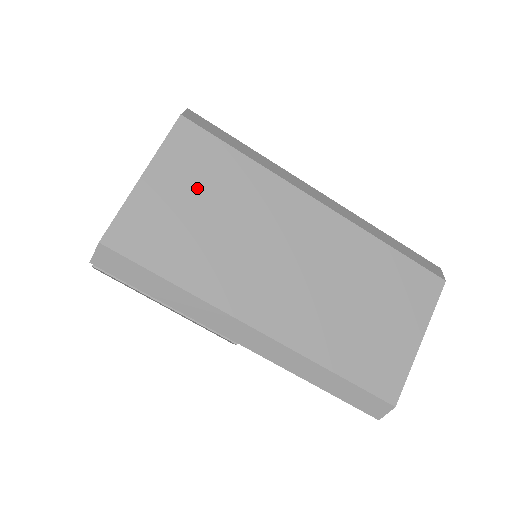
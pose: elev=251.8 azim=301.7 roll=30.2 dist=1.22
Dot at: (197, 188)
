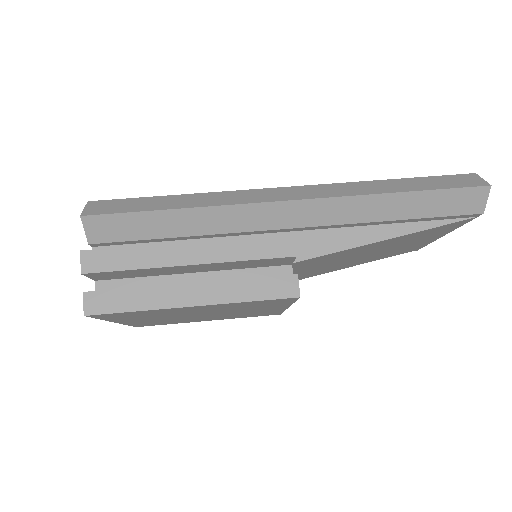
Dot at: occluded
